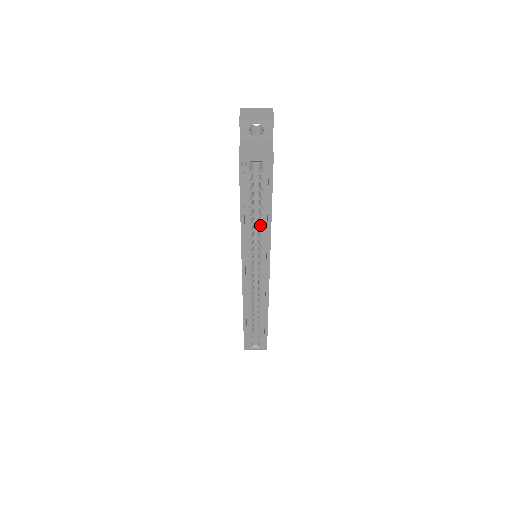
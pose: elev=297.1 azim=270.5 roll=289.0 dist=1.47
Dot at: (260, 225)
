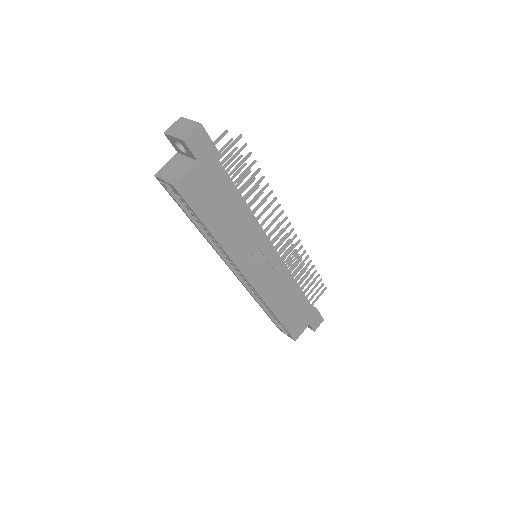
Dot at: occluded
